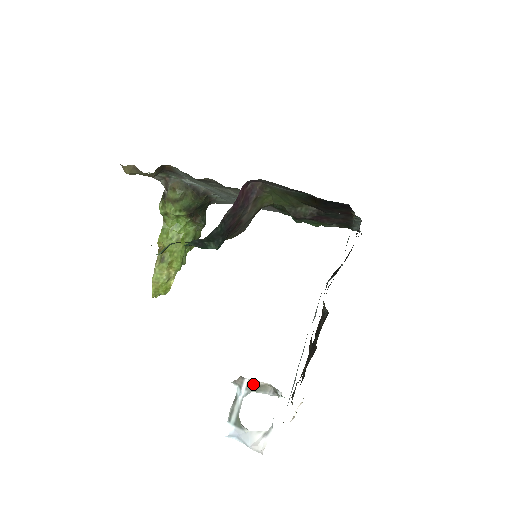
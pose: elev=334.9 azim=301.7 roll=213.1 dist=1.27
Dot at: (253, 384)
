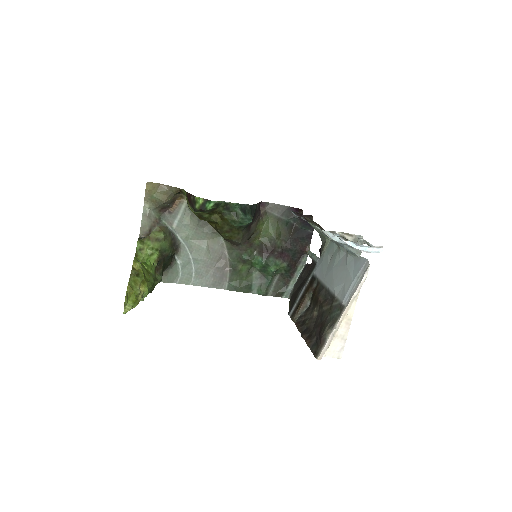
Dot at: (342, 235)
